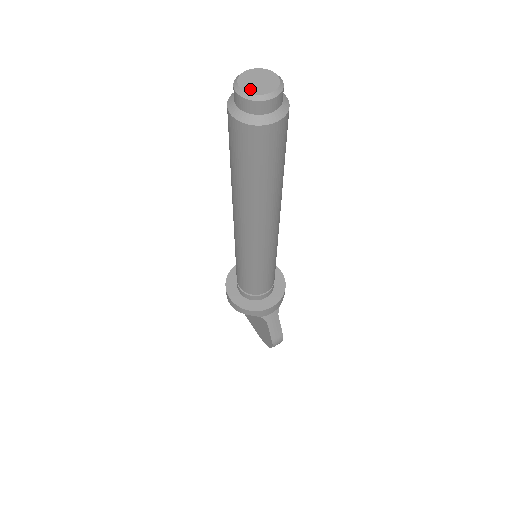
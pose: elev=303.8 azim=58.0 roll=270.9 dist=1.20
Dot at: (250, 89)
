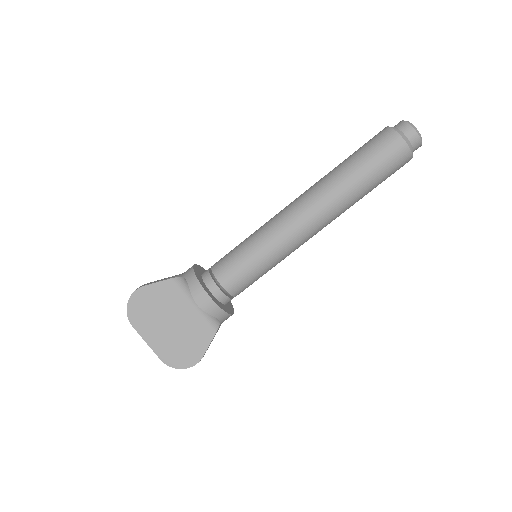
Dot at: (419, 134)
